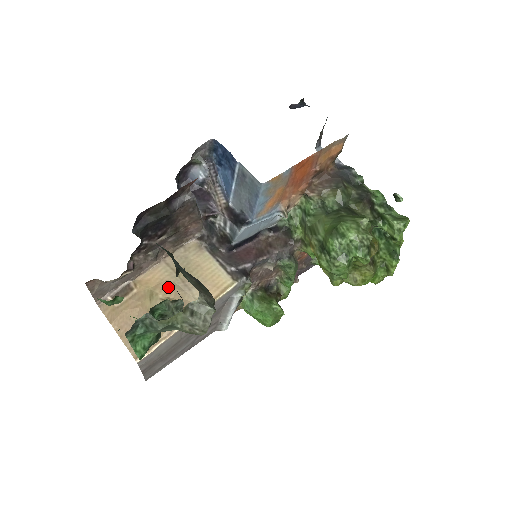
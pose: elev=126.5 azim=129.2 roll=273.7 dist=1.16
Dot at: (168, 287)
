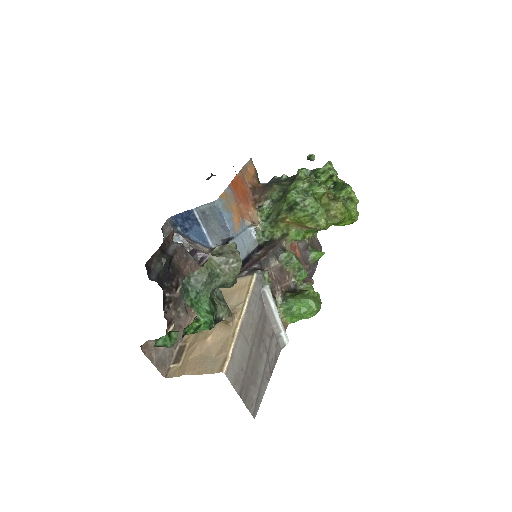
Dot at: occluded
